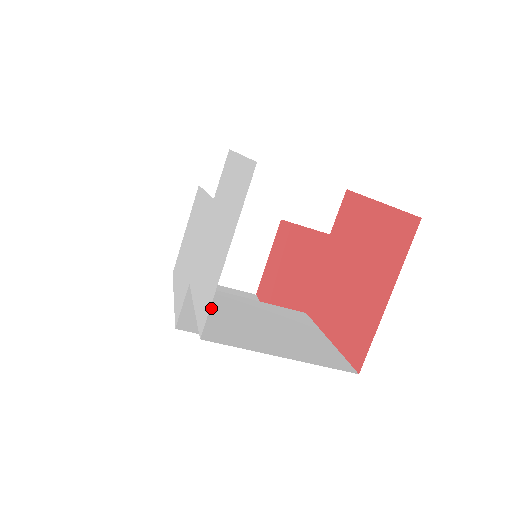
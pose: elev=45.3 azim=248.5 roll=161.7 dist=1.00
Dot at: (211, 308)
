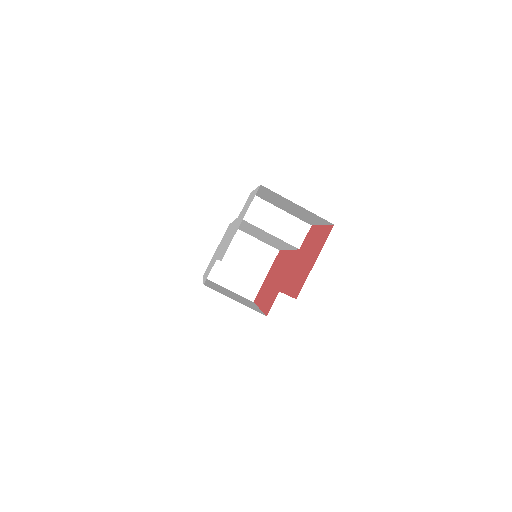
Dot at: occluded
